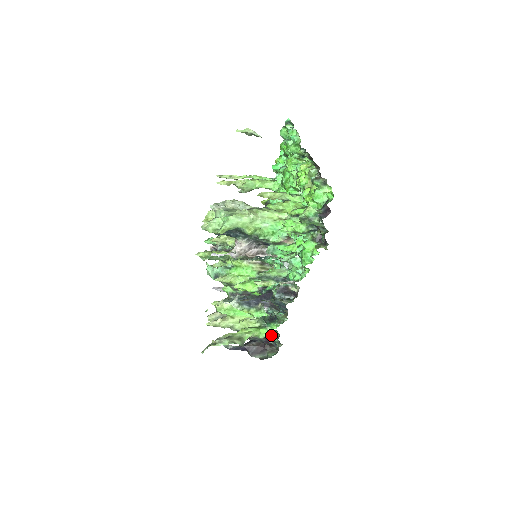
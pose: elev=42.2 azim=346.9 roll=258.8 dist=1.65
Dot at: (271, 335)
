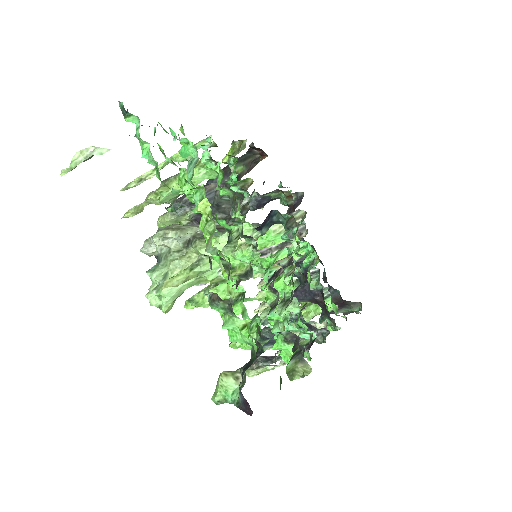
Dot at: occluded
